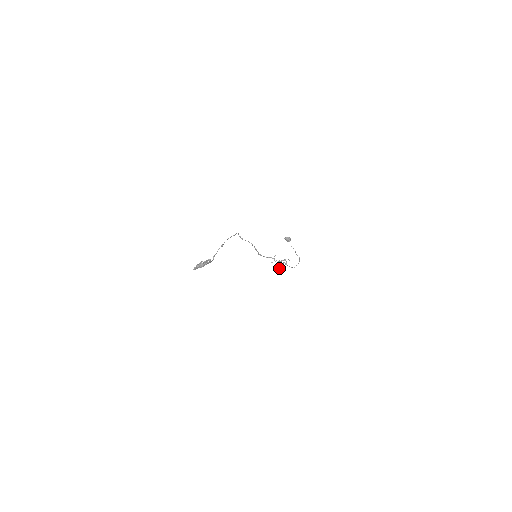
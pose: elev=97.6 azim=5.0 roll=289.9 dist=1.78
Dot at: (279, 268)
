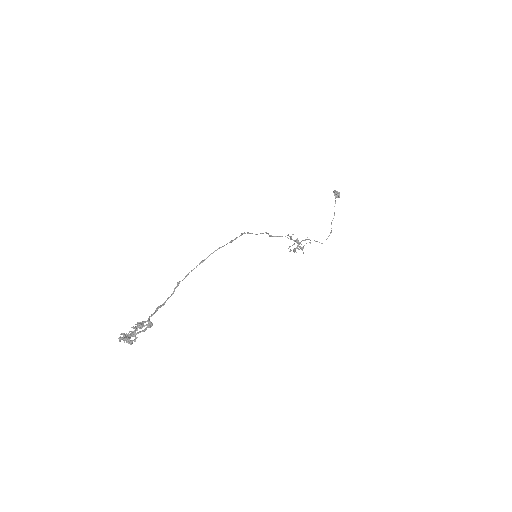
Dot at: (291, 250)
